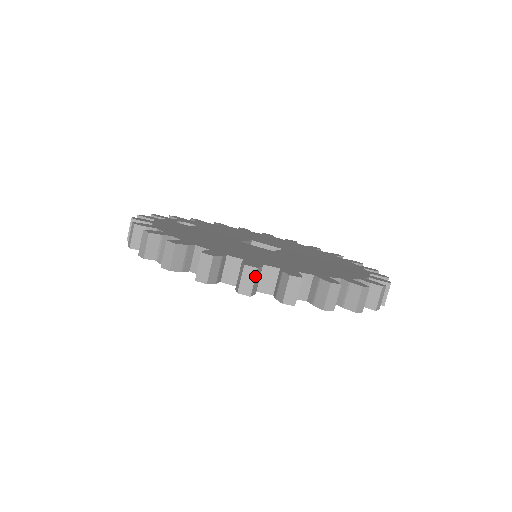
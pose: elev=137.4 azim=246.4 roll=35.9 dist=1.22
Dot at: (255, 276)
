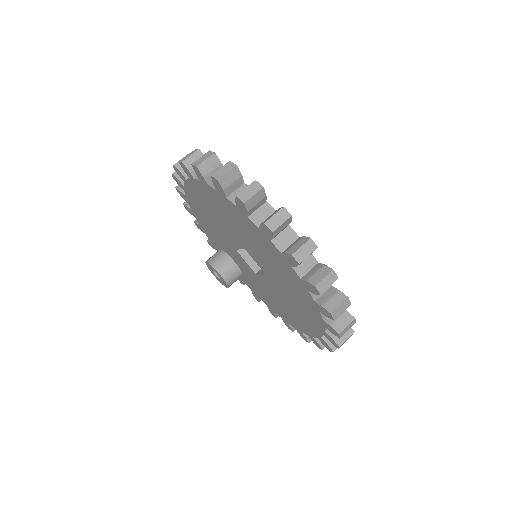
Dot at: (194, 152)
